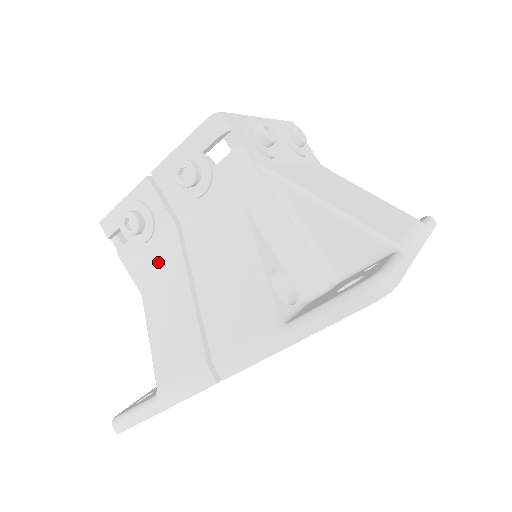
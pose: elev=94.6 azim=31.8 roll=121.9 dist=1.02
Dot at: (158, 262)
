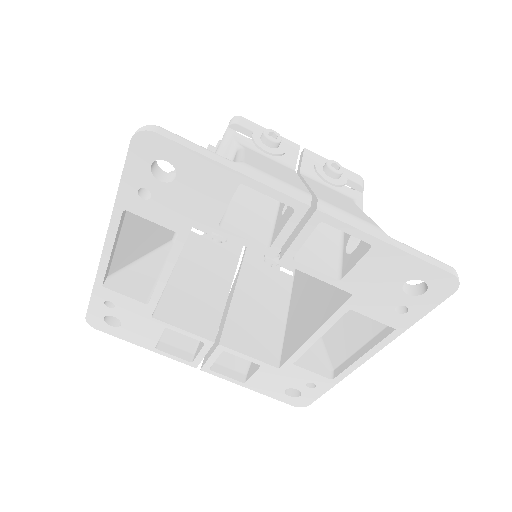
Dot at: (270, 160)
